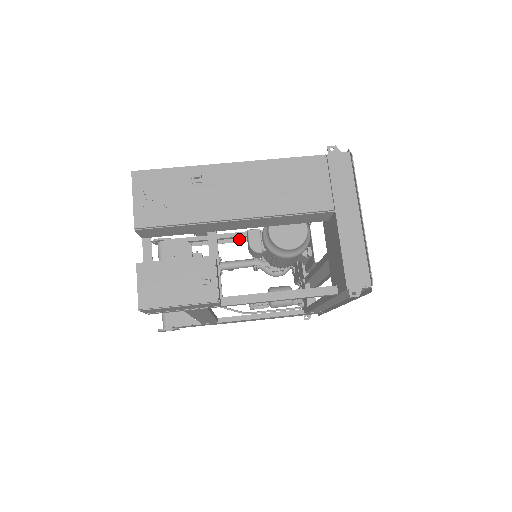
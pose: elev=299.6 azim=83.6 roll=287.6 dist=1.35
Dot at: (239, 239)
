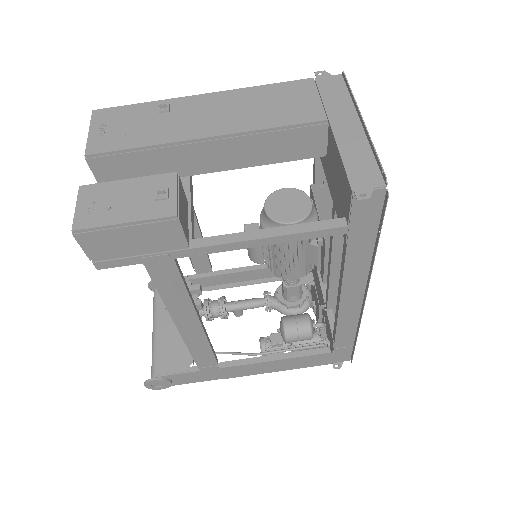
Dot at: (249, 282)
